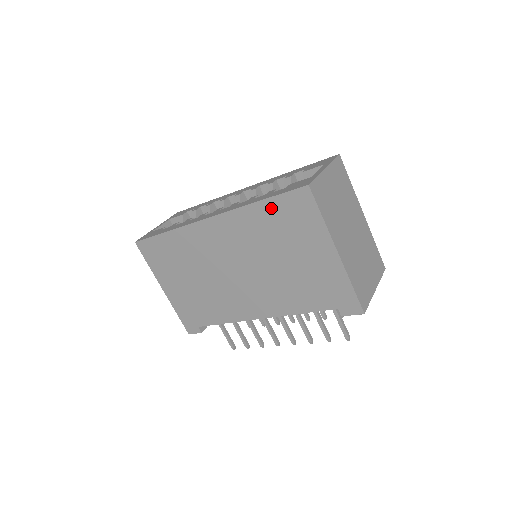
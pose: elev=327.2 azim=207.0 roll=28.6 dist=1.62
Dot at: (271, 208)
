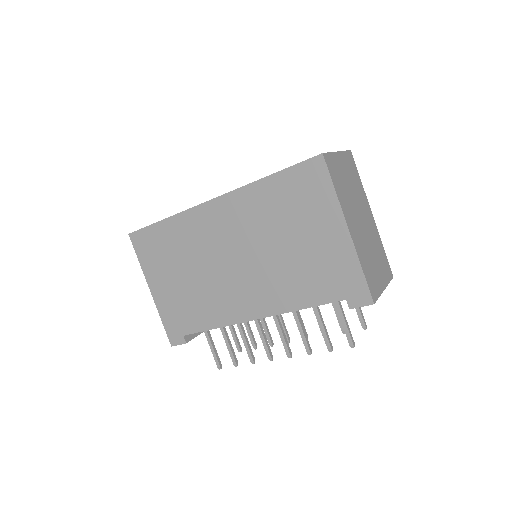
Dot at: (281, 183)
